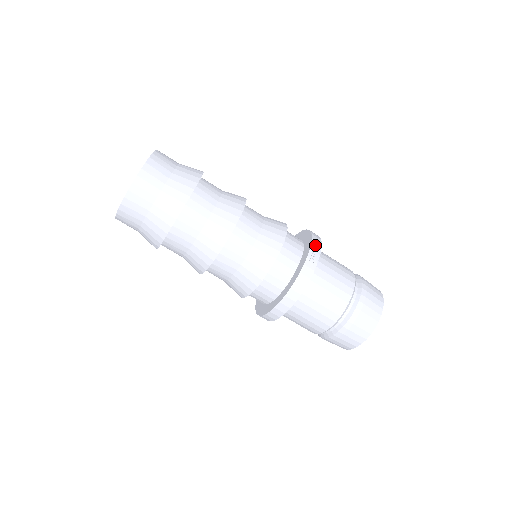
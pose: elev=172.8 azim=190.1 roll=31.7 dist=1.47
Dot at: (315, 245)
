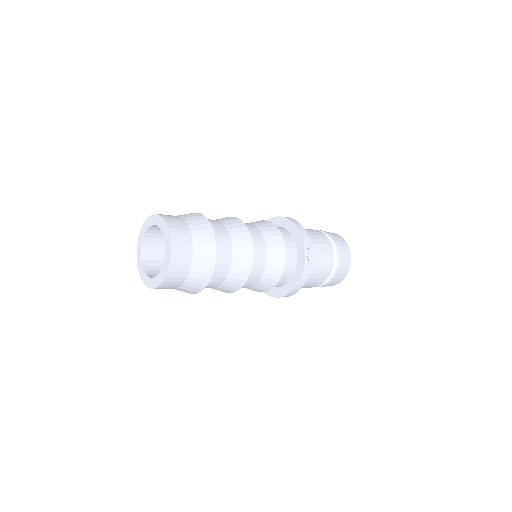
Dot at: (308, 250)
